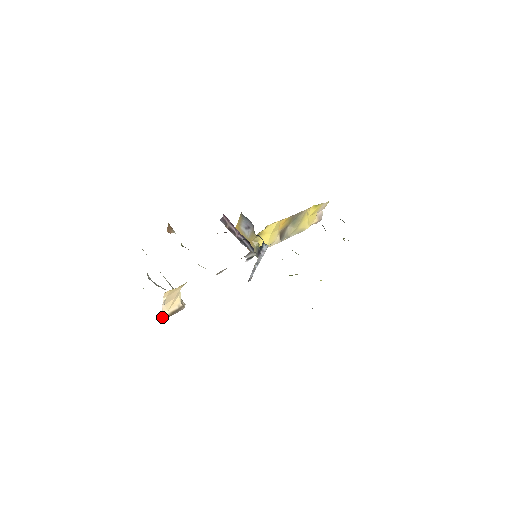
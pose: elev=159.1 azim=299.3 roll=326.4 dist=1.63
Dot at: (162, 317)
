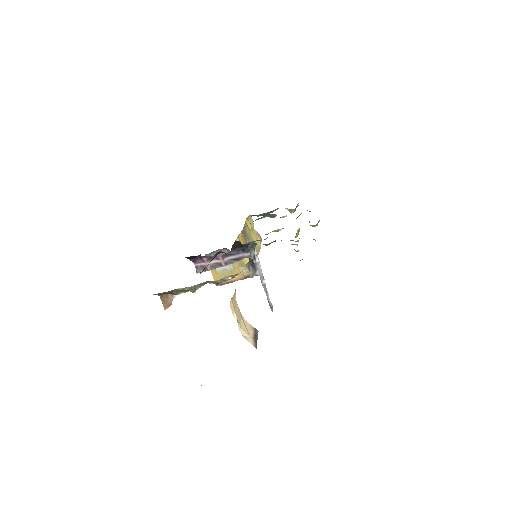
Dot at: occluded
